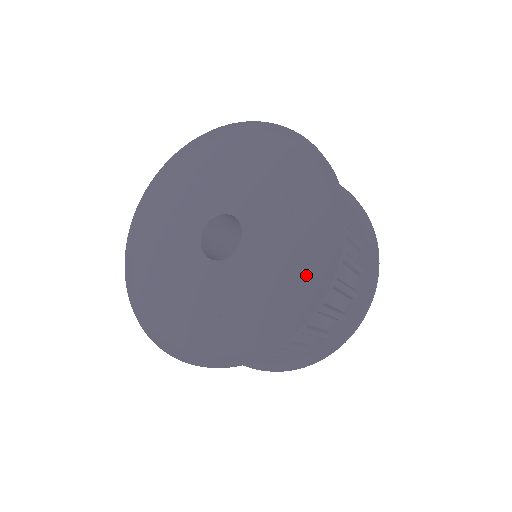
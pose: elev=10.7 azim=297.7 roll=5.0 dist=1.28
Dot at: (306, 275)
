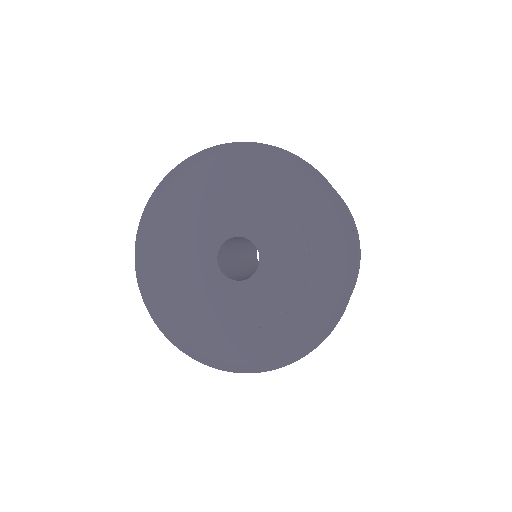
Dot at: (323, 298)
